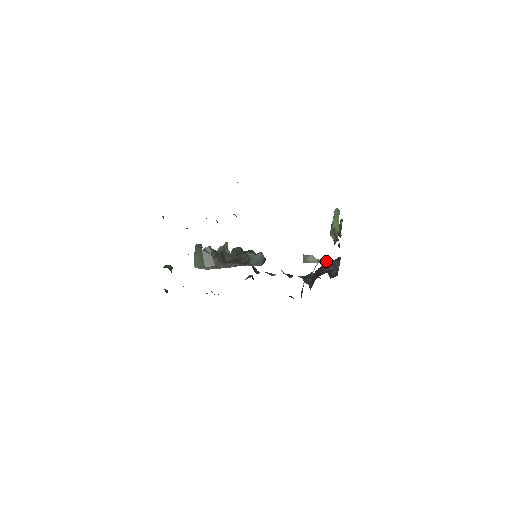
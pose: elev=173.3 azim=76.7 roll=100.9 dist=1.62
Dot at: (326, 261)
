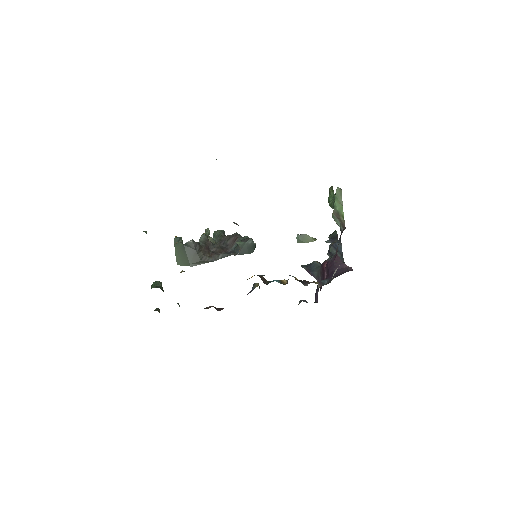
Dot at: (337, 255)
